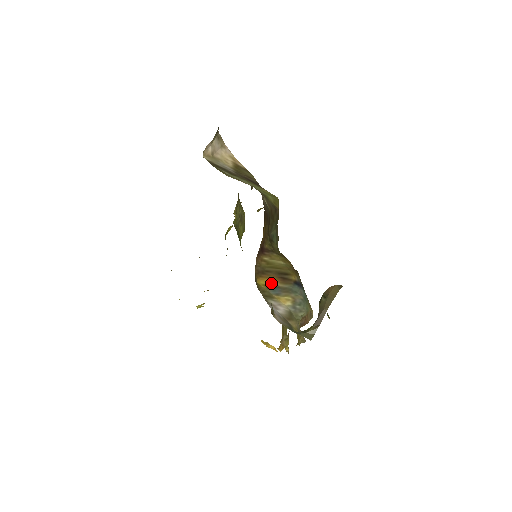
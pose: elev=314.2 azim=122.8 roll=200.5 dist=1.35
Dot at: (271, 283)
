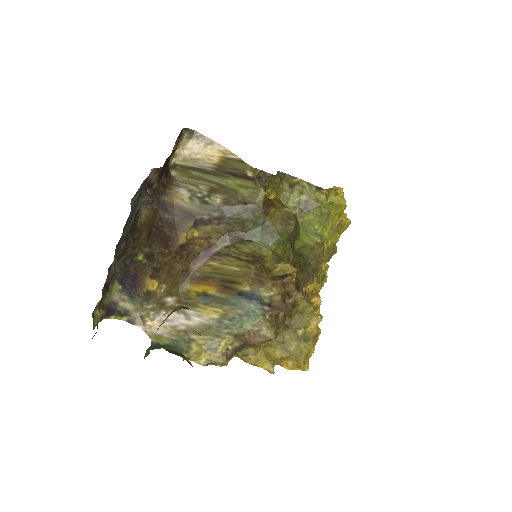
Dot at: (206, 291)
